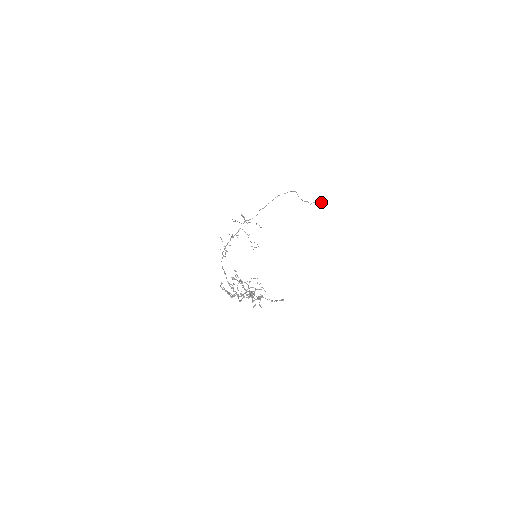
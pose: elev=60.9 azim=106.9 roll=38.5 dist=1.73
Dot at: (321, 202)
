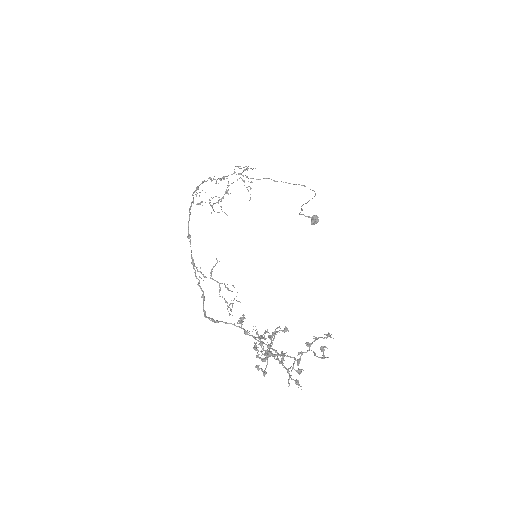
Dot at: (312, 223)
